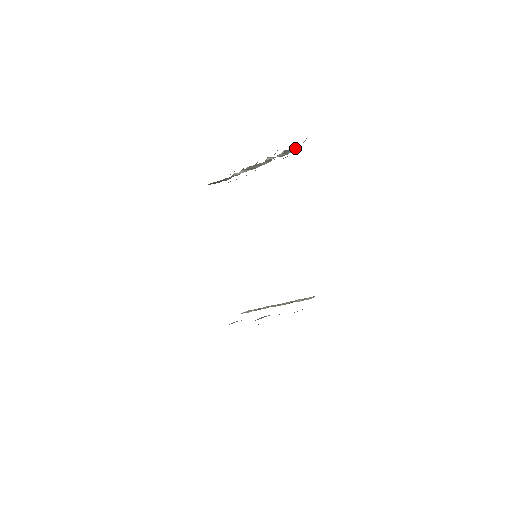
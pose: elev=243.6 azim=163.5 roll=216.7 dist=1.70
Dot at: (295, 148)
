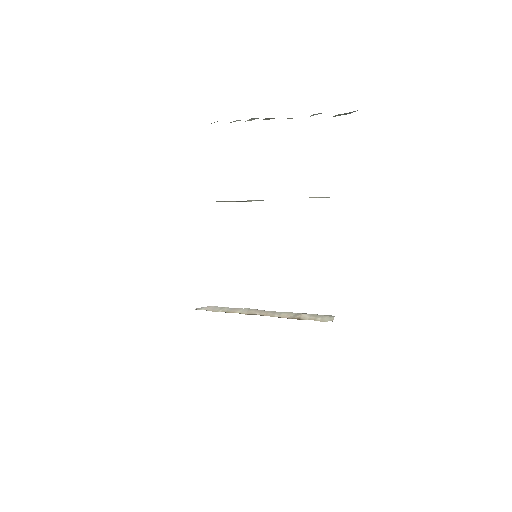
Dot at: occluded
